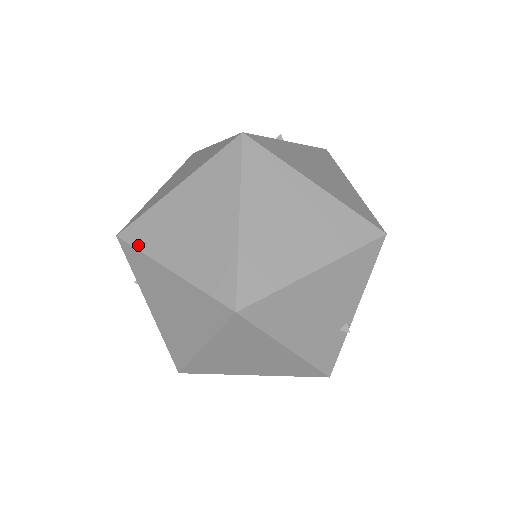
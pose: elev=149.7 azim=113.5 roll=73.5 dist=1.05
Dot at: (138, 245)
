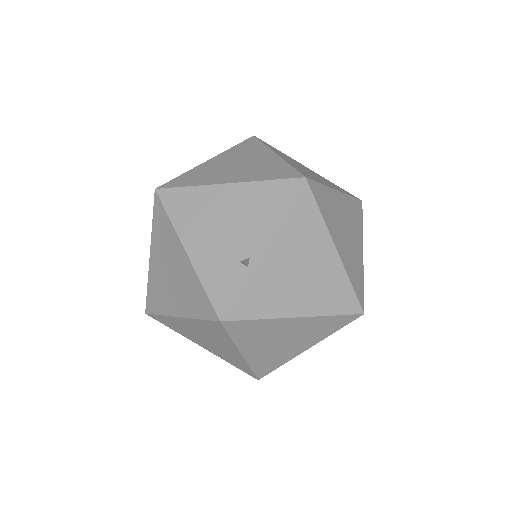
Dot at: occluded
